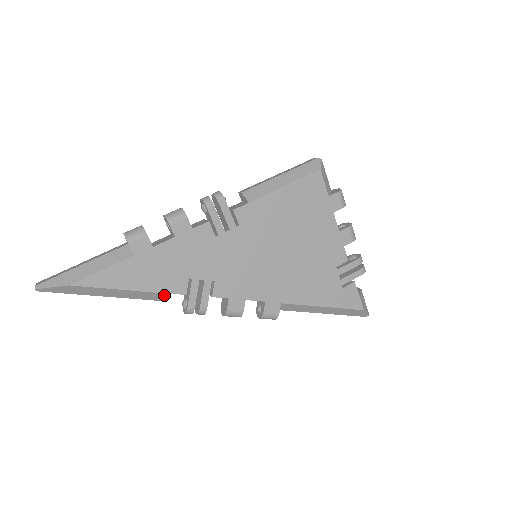
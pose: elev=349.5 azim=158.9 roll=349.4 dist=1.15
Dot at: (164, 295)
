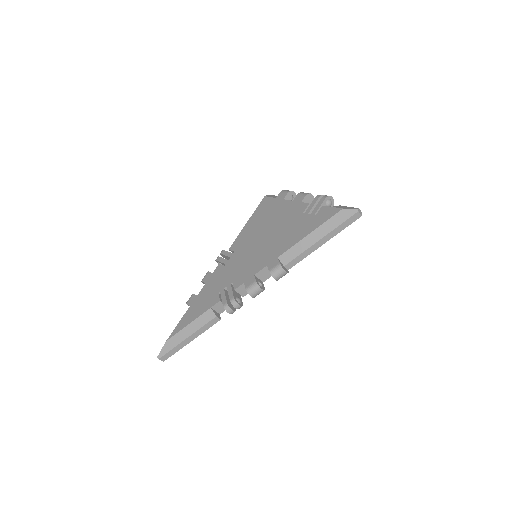
Dot at: (210, 311)
